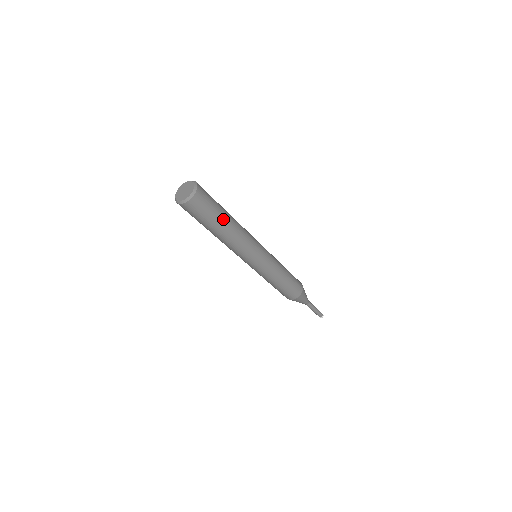
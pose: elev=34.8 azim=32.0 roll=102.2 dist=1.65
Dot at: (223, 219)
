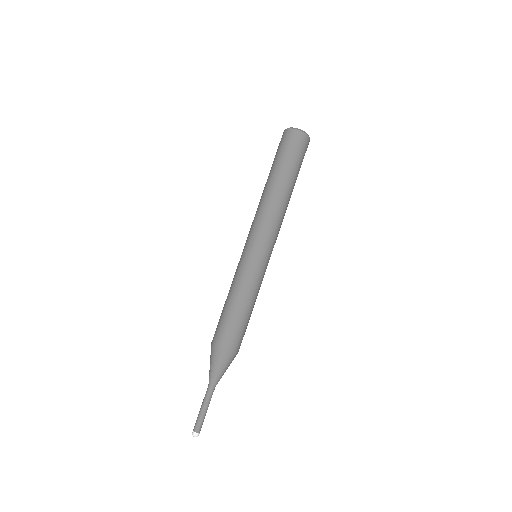
Dot at: (294, 179)
